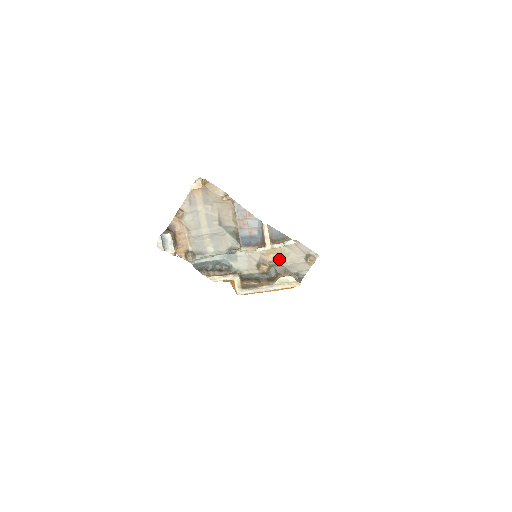
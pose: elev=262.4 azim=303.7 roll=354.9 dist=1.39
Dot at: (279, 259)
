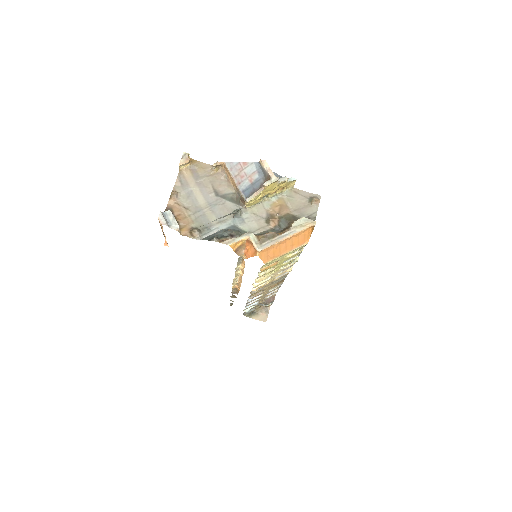
Dot at: (285, 209)
